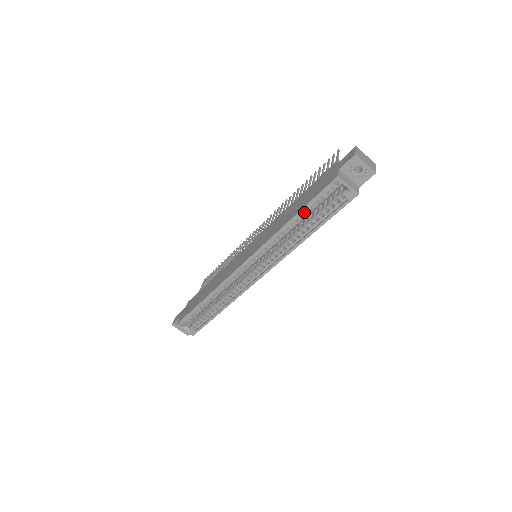
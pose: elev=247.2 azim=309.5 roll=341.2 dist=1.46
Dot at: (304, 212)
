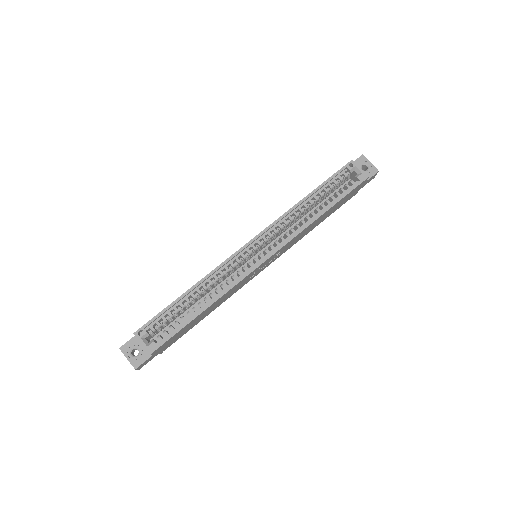
Dot at: (320, 191)
